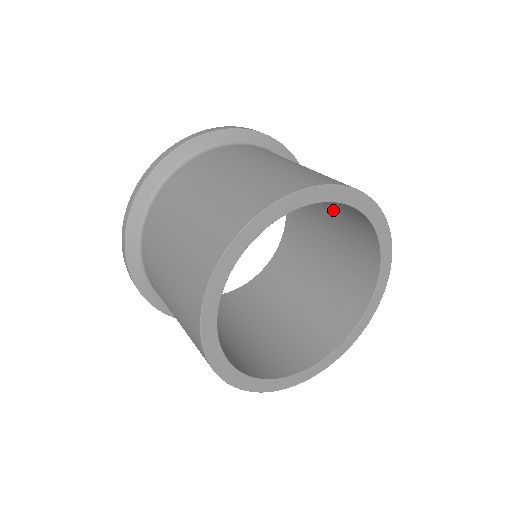
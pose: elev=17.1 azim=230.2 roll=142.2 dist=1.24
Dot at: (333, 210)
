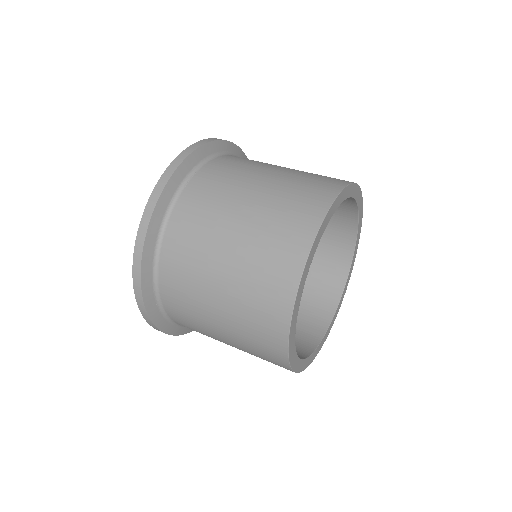
Dot at: occluded
